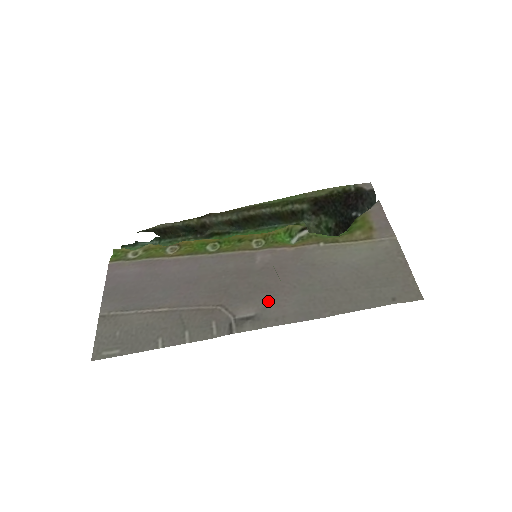
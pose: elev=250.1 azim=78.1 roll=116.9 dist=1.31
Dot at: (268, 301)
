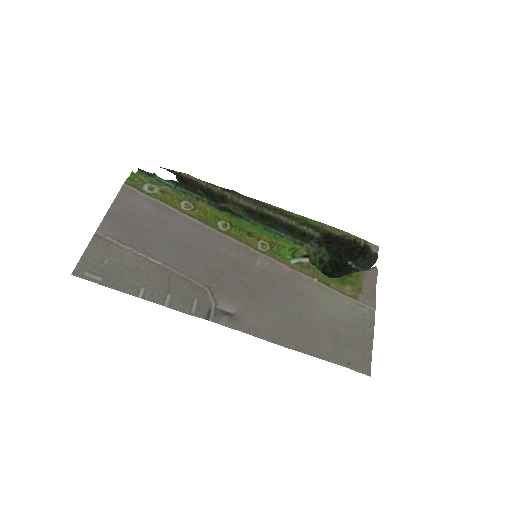
Dot at: (250, 307)
